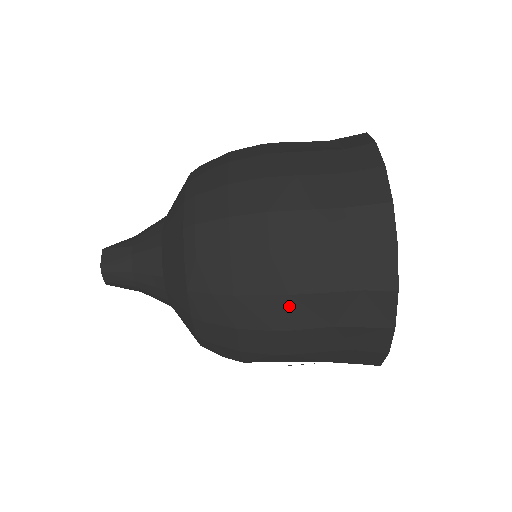
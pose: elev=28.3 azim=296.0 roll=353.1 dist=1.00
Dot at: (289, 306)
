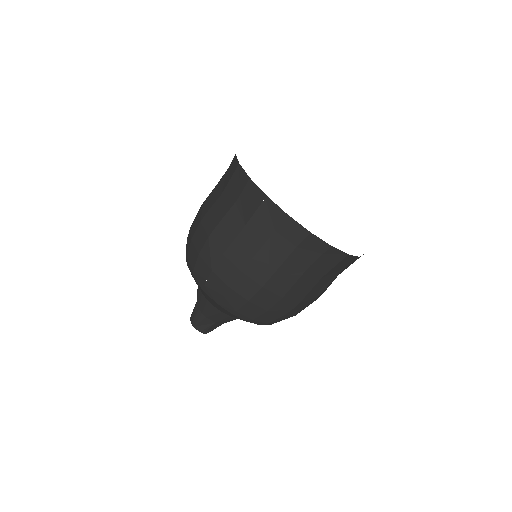
Dot at: (204, 207)
